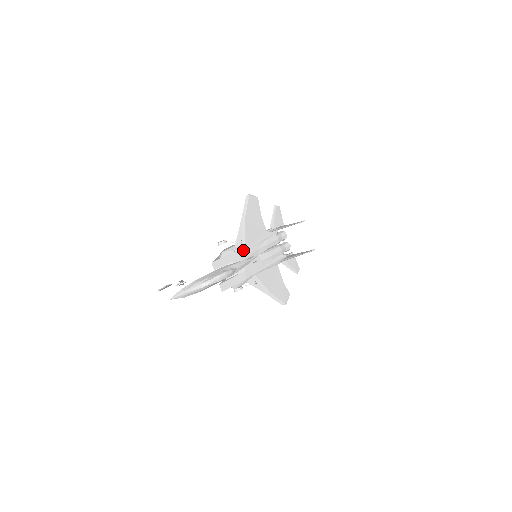
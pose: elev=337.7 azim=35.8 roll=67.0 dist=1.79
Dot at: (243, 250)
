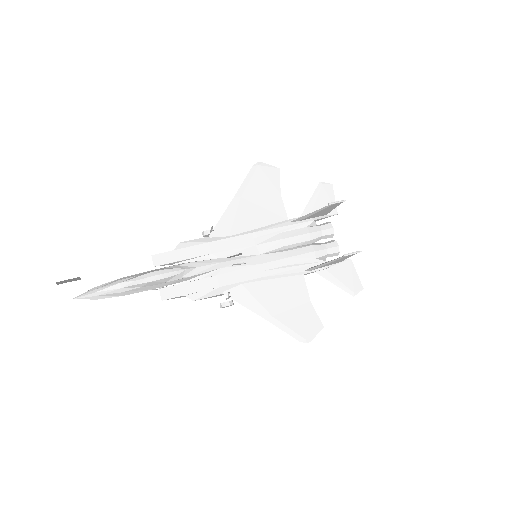
Dot at: (222, 243)
